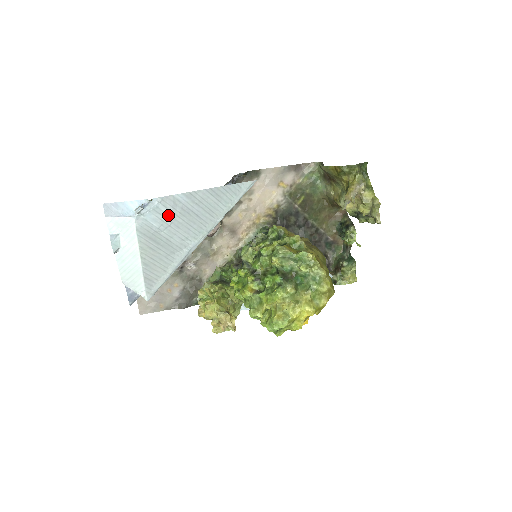
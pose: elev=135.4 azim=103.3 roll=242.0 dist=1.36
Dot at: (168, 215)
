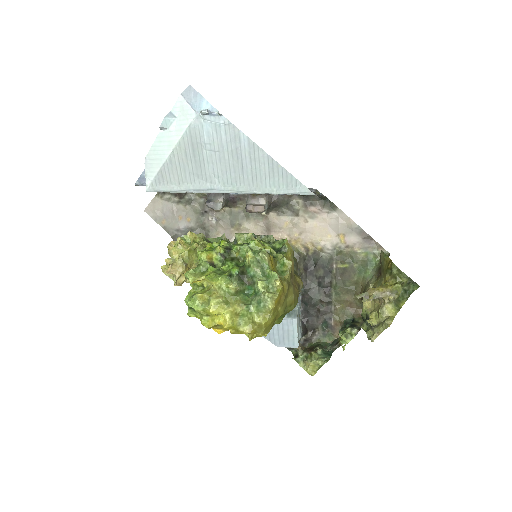
Dot at: (222, 142)
